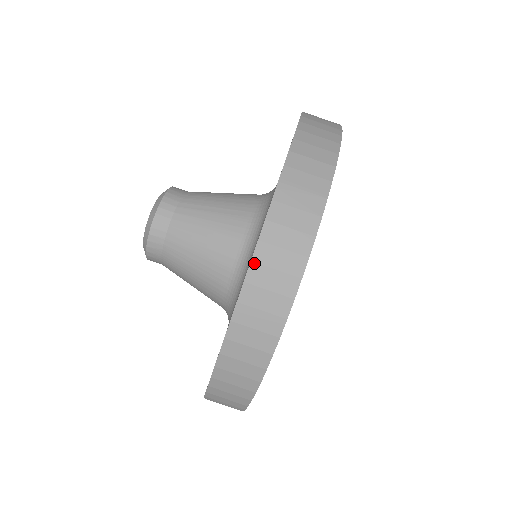
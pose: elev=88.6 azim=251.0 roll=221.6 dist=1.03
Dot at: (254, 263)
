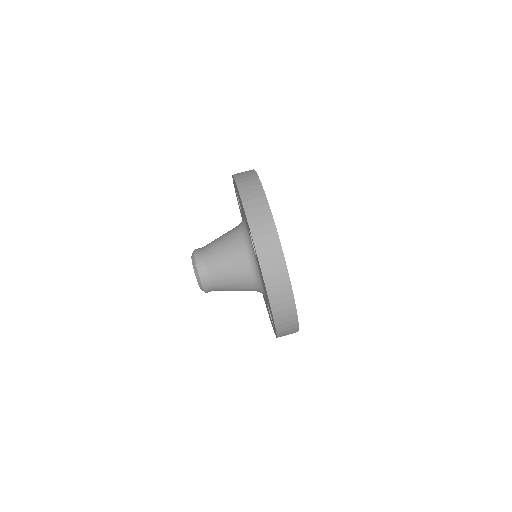
Dot at: (236, 180)
